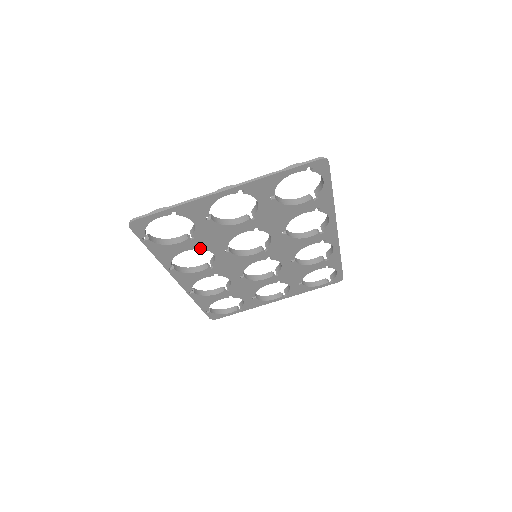
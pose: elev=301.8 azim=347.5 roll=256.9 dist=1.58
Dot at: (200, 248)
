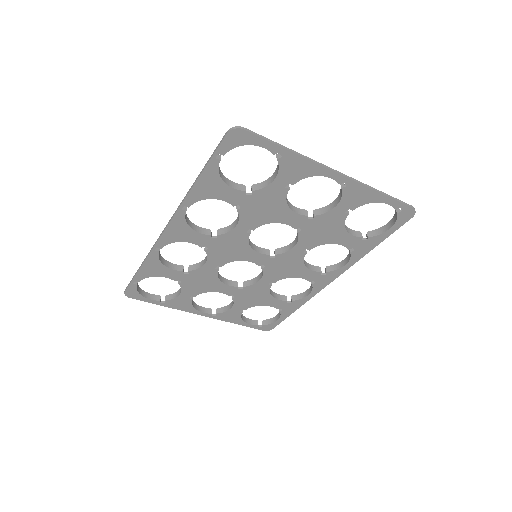
Dot at: (238, 209)
